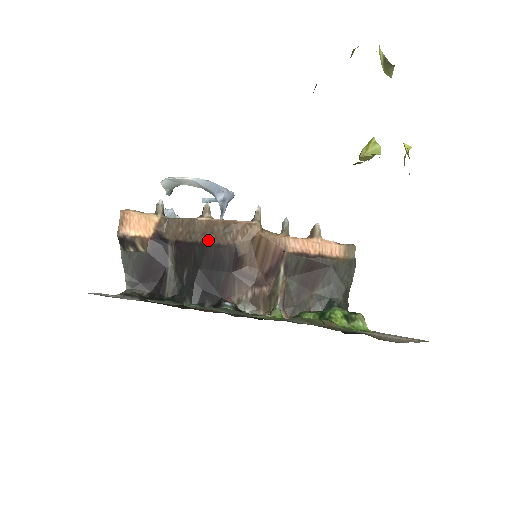
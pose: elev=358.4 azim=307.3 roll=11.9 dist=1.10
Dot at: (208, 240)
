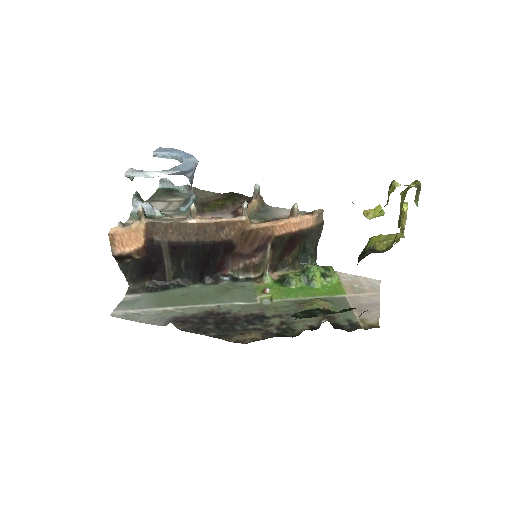
Dot at: (203, 239)
